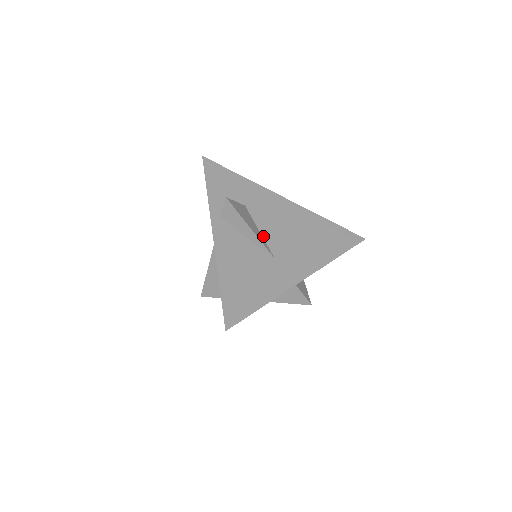
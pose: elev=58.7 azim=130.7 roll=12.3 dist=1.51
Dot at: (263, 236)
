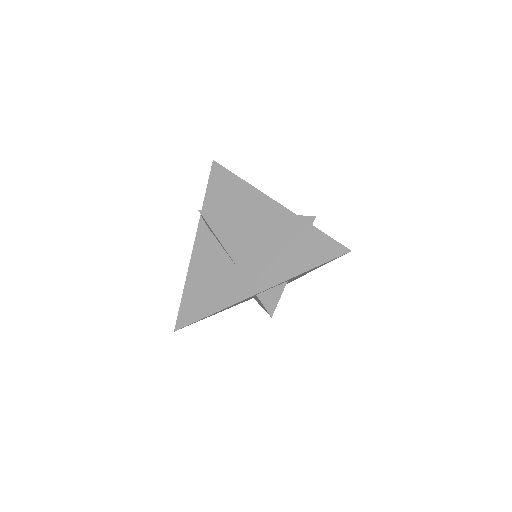
Dot at: (237, 245)
